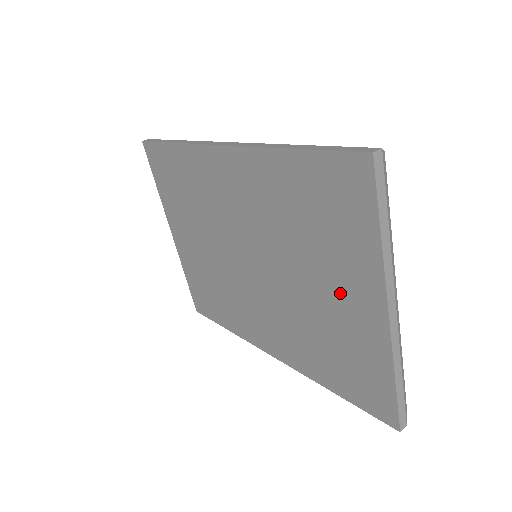
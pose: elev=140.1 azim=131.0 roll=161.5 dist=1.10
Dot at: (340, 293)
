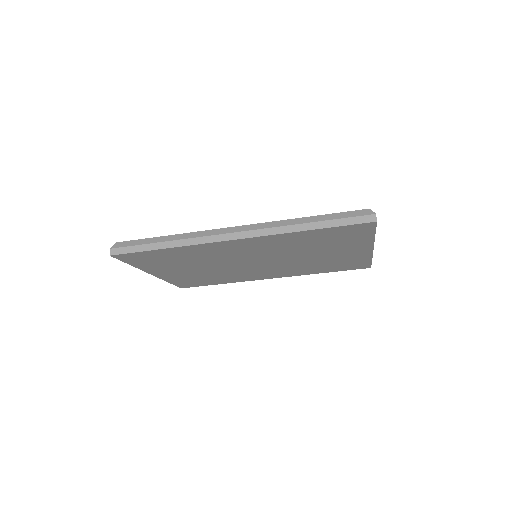
Dot at: (340, 252)
